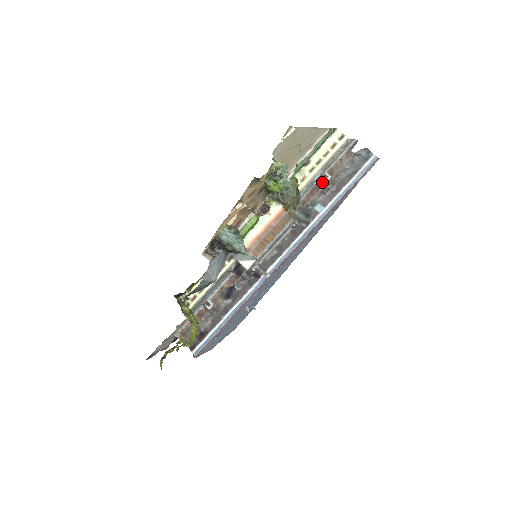
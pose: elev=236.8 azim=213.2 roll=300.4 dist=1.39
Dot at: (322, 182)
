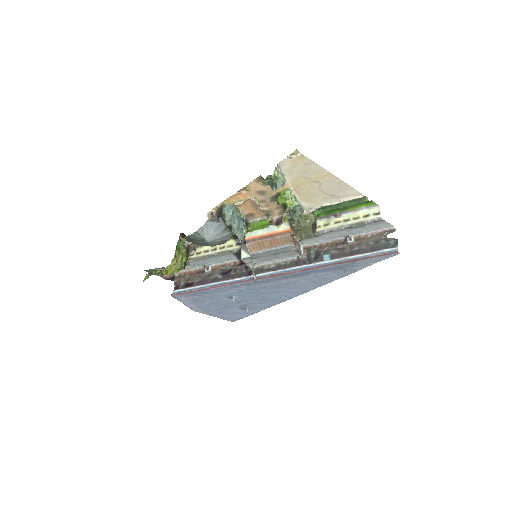
Dot at: (344, 241)
